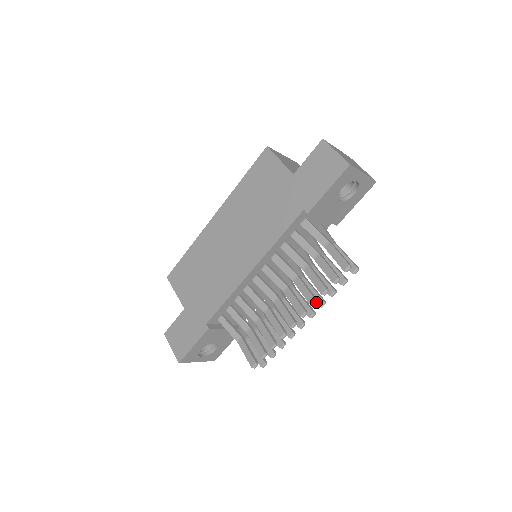
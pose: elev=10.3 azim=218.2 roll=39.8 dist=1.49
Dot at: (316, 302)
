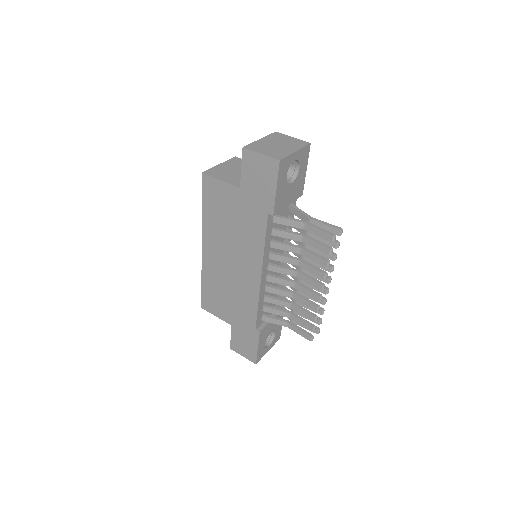
Dot at: (326, 275)
